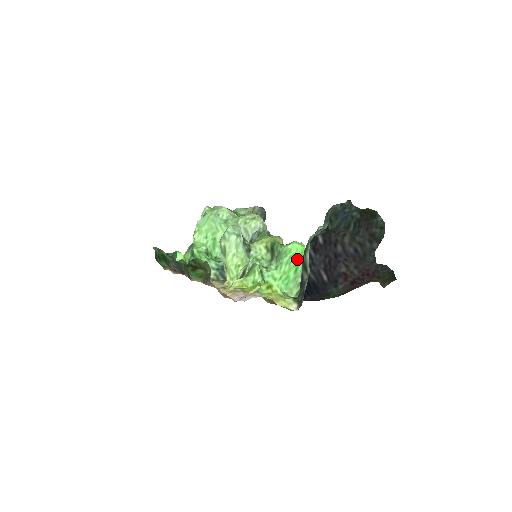
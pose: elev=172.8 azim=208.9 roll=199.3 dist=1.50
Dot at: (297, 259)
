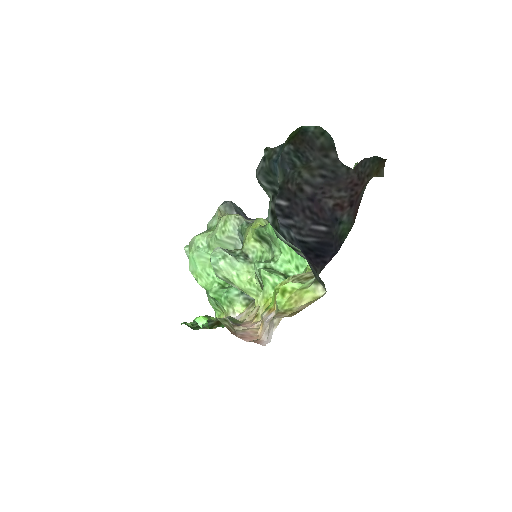
Dot at: occluded
